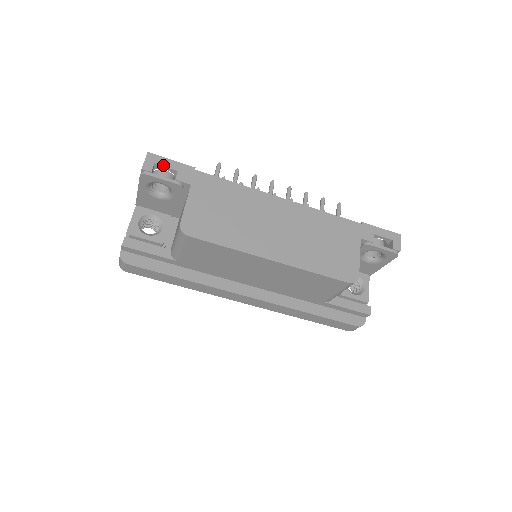
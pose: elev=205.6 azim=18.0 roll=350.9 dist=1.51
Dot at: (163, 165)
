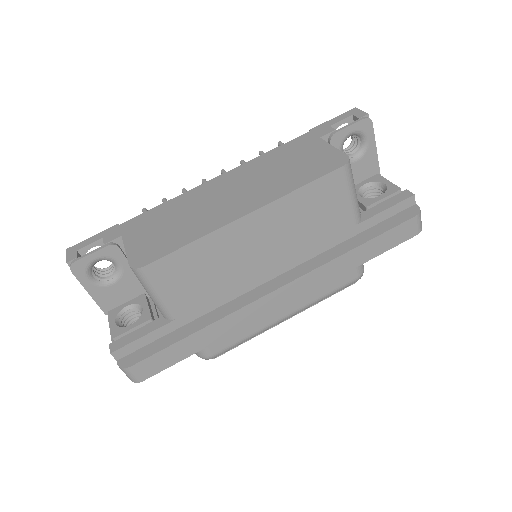
Dot at: (86, 245)
